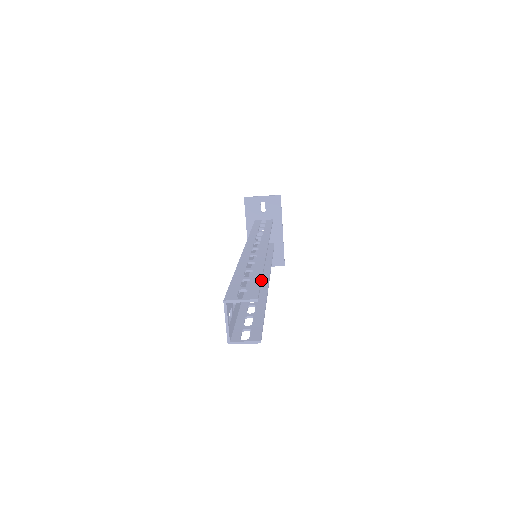
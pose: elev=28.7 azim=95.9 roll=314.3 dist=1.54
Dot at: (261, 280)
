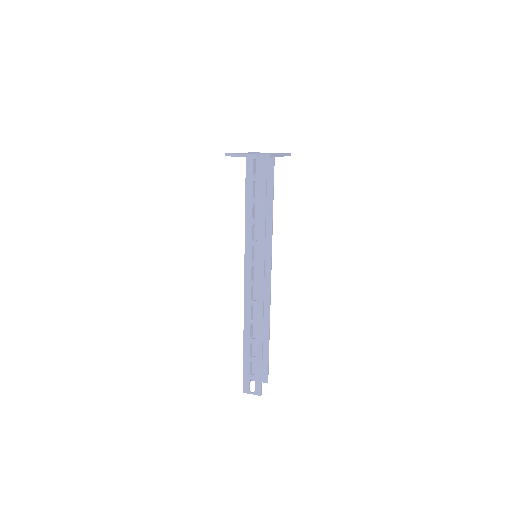
Dot at: occluded
